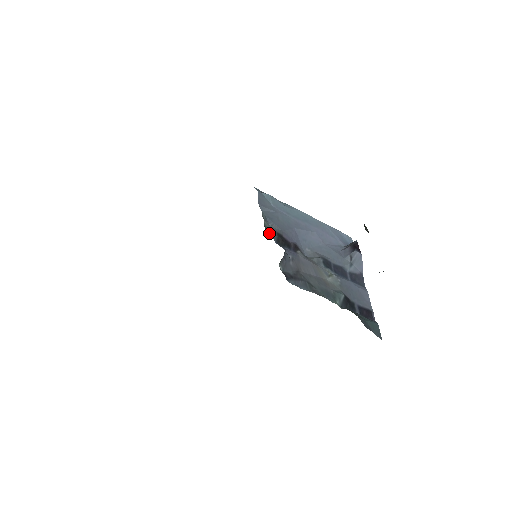
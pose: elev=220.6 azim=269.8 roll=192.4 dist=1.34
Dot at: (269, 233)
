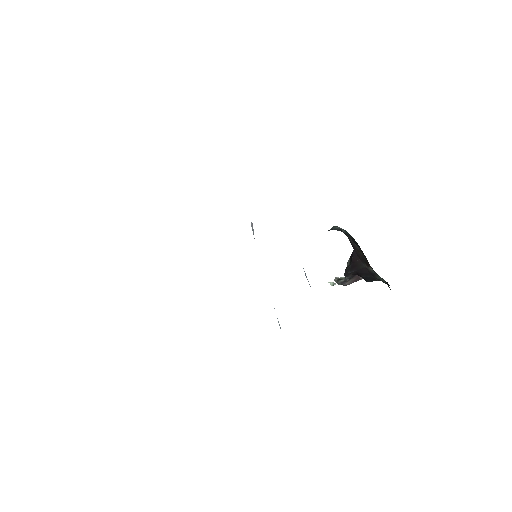
Dot at: occluded
